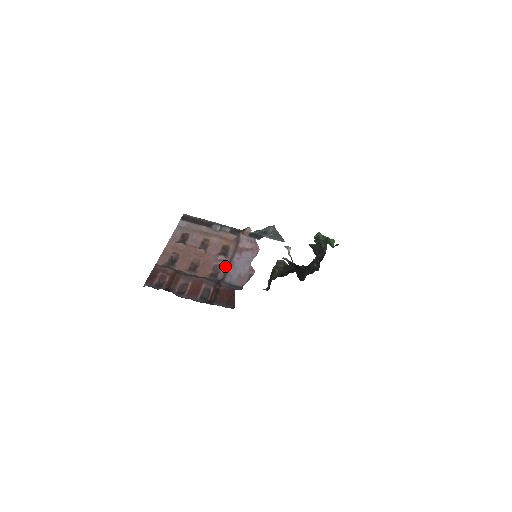
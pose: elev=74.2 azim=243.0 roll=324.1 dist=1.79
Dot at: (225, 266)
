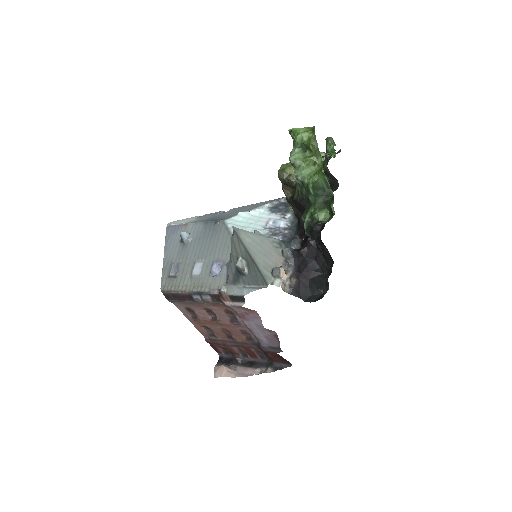
Dot at: (248, 330)
